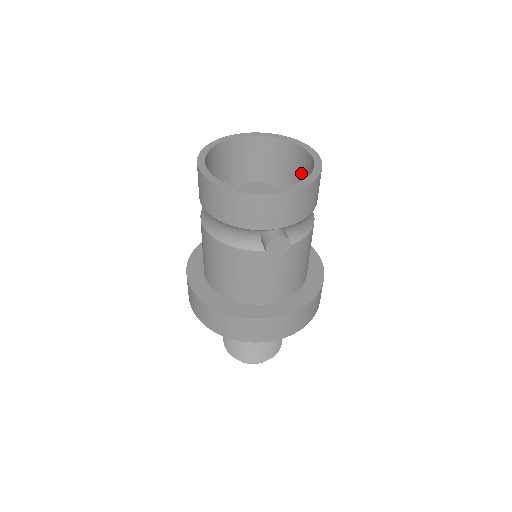
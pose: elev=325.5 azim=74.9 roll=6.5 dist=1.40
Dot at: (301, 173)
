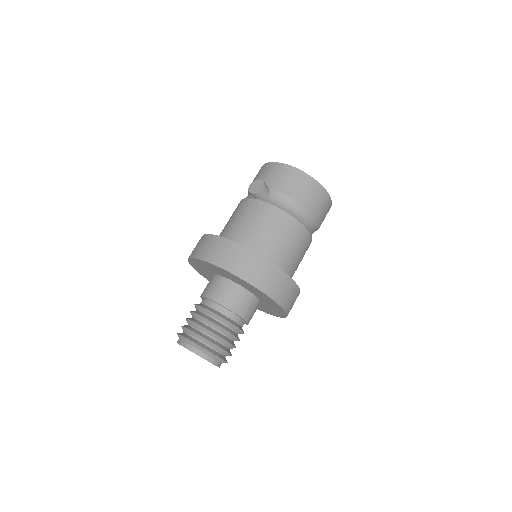
Dot at: occluded
